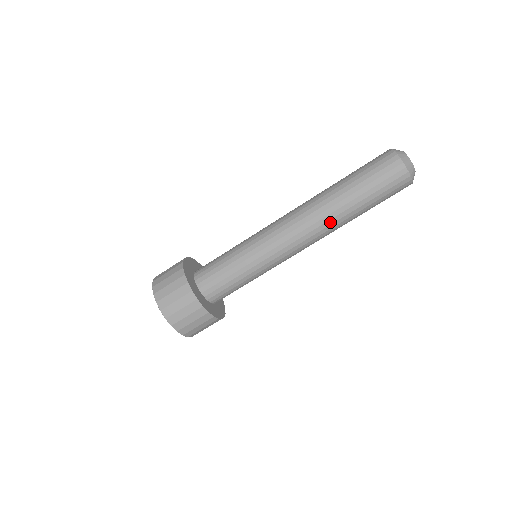
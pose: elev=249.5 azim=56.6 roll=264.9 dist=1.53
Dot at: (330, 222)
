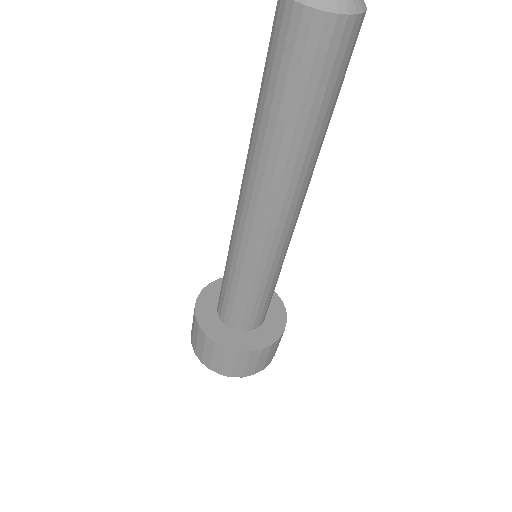
Dot at: (312, 172)
